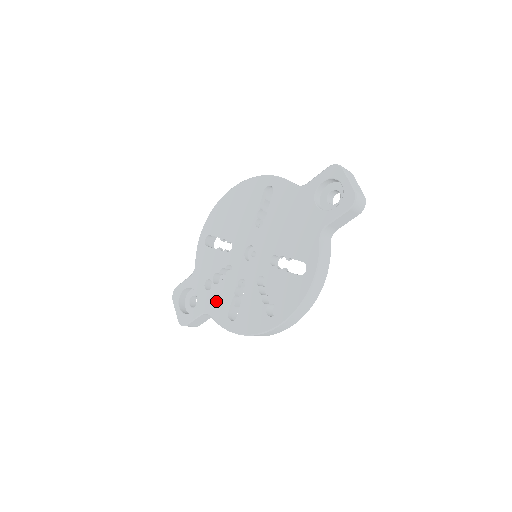
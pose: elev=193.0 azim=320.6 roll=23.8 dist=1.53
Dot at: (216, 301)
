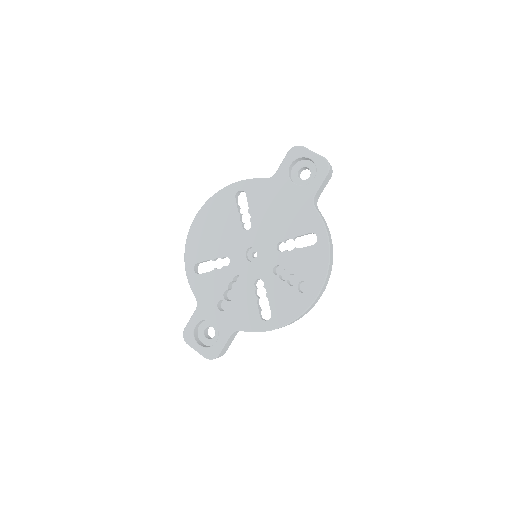
Dot at: (240, 314)
